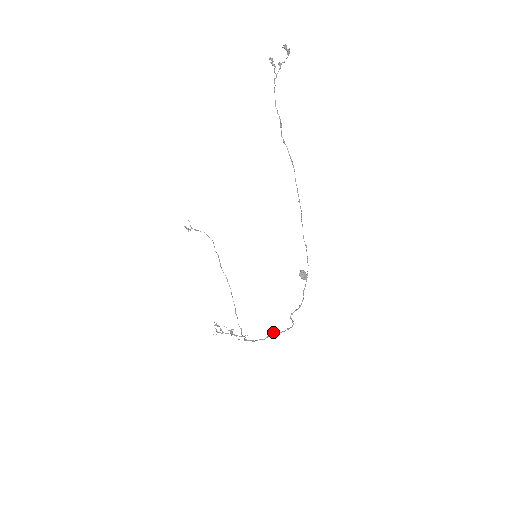
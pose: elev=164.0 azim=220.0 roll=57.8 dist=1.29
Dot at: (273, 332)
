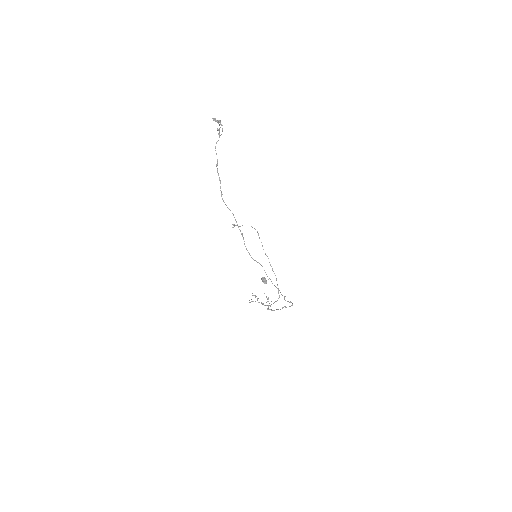
Dot at: (285, 306)
